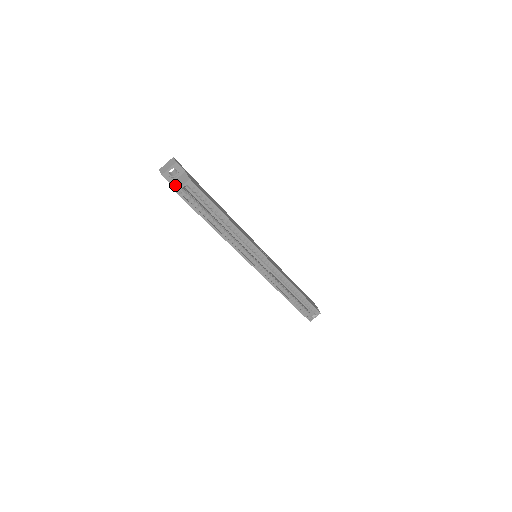
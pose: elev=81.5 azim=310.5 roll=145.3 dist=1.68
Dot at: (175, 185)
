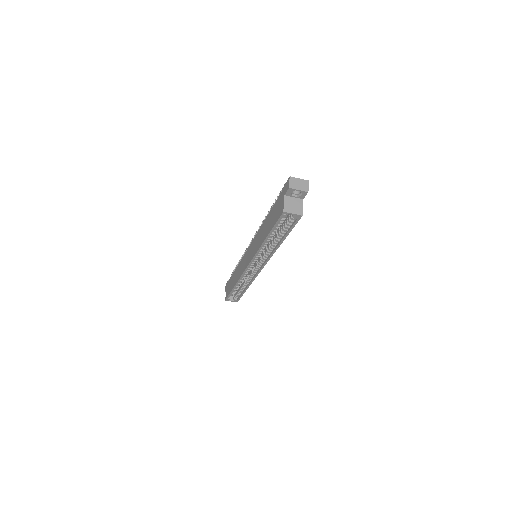
Dot at: (287, 203)
